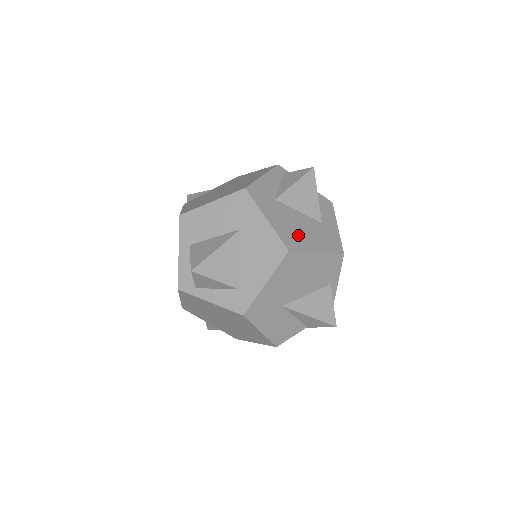
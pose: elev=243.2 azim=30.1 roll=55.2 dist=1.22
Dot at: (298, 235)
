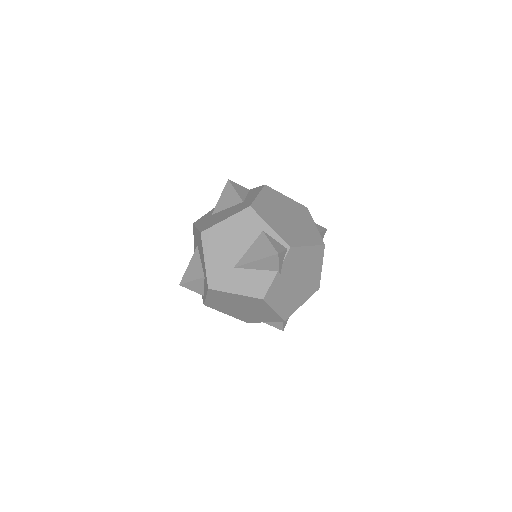
Dot at: (215, 221)
